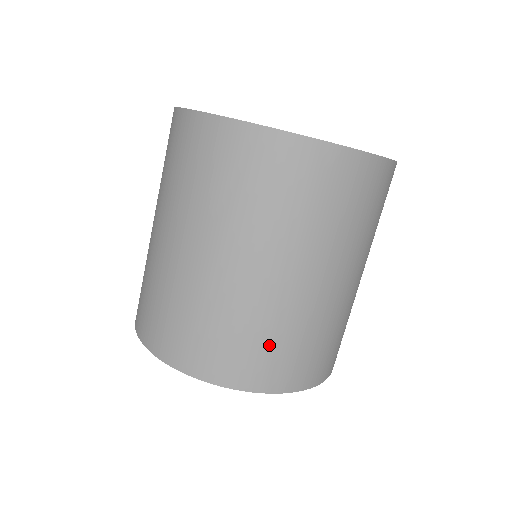
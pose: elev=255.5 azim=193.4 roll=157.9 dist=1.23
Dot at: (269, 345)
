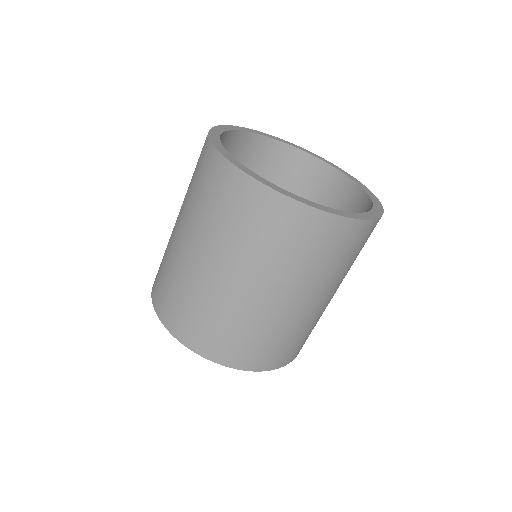
Dot at: (292, 342)
